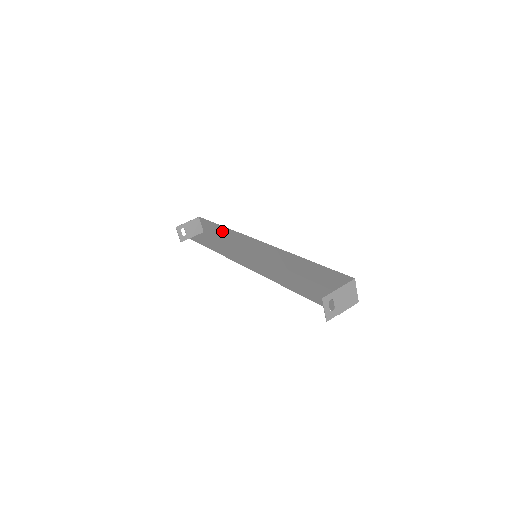
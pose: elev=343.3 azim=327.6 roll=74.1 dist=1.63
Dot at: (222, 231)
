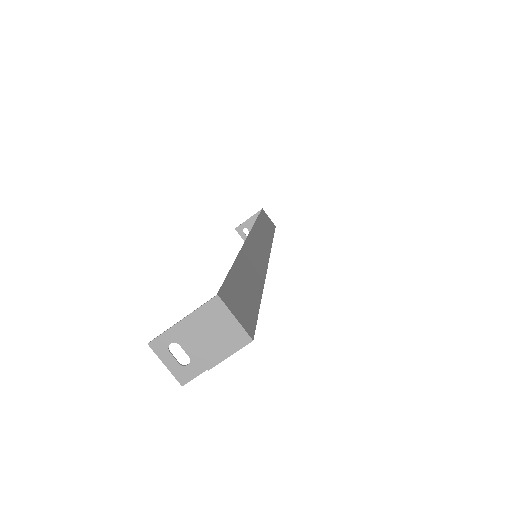
Dot at: occluded
